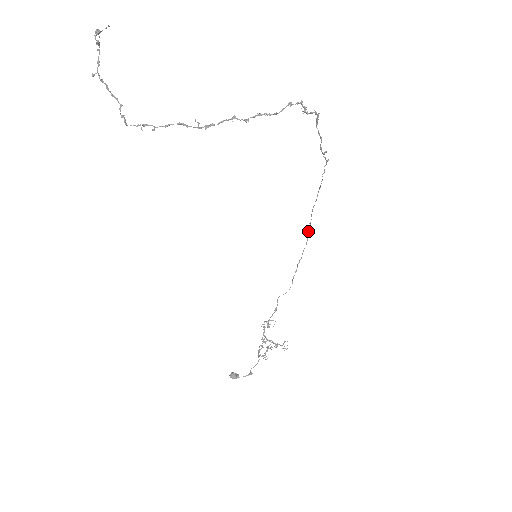
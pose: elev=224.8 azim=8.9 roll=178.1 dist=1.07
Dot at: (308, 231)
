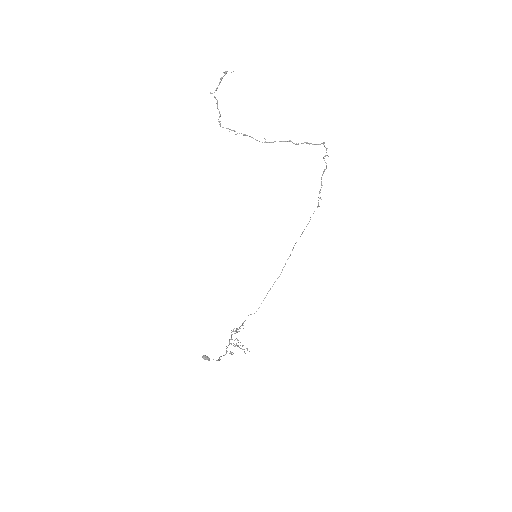
Dot at: (285, 264)
